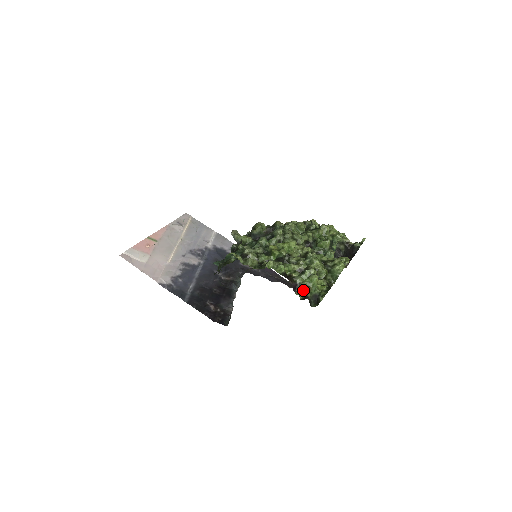
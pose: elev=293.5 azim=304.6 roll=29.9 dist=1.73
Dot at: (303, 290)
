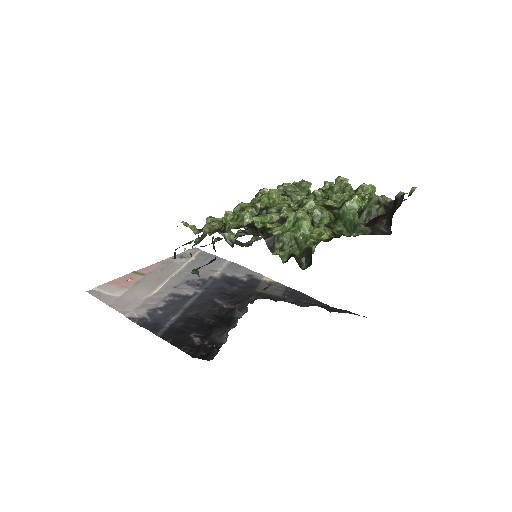
Dot at: (286, 246)
